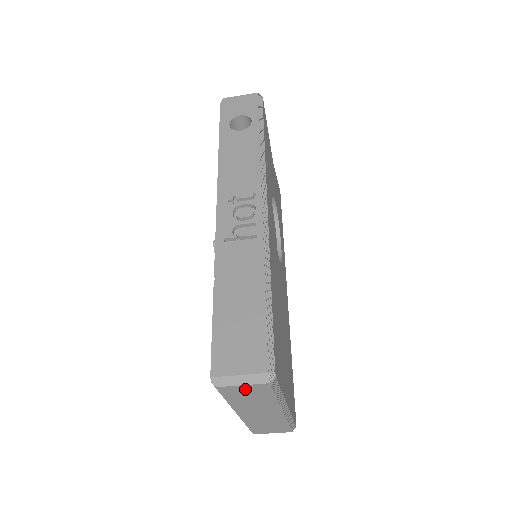
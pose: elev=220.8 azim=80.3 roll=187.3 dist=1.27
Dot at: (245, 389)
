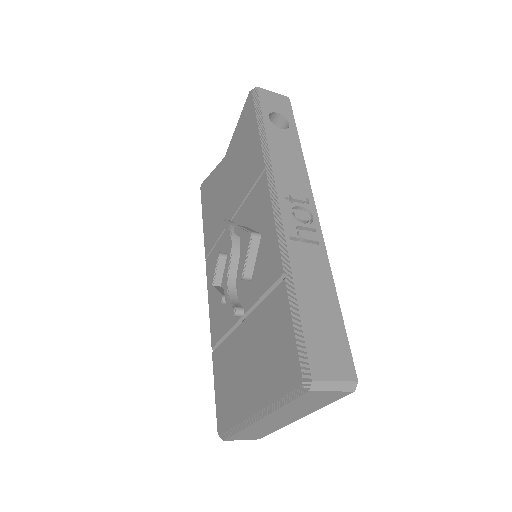
Dot at: (324, 395)
